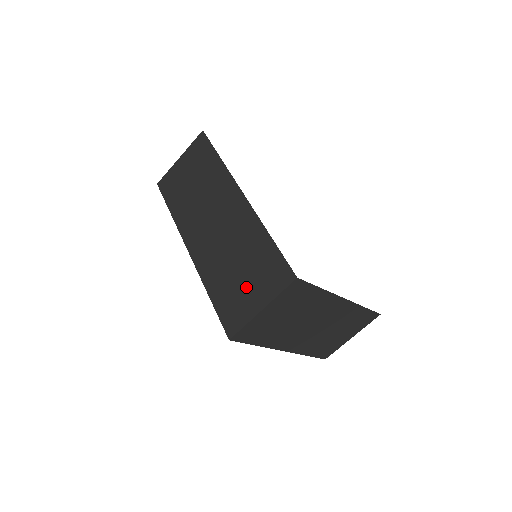
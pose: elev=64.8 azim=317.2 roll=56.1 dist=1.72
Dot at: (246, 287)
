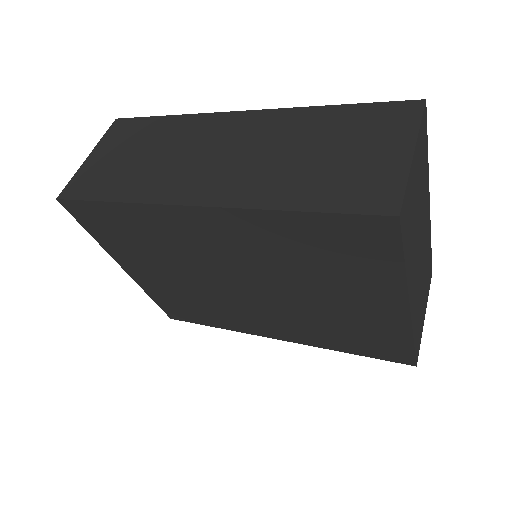
Dot at: (356, 156)
